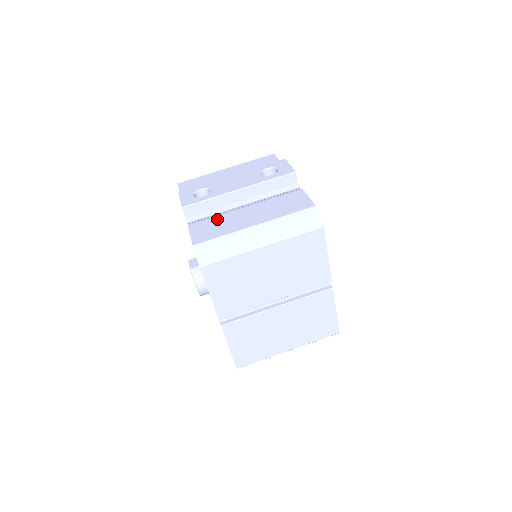
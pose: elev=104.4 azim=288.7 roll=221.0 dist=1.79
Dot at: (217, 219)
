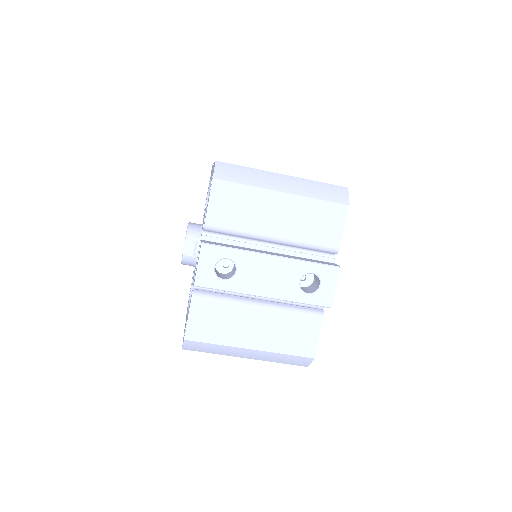
Dot at: (223, 310)
